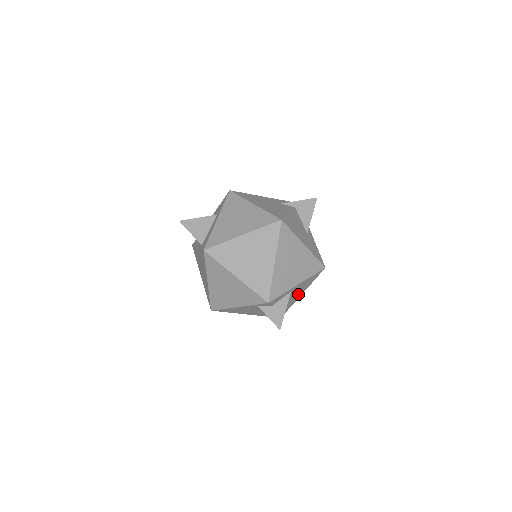
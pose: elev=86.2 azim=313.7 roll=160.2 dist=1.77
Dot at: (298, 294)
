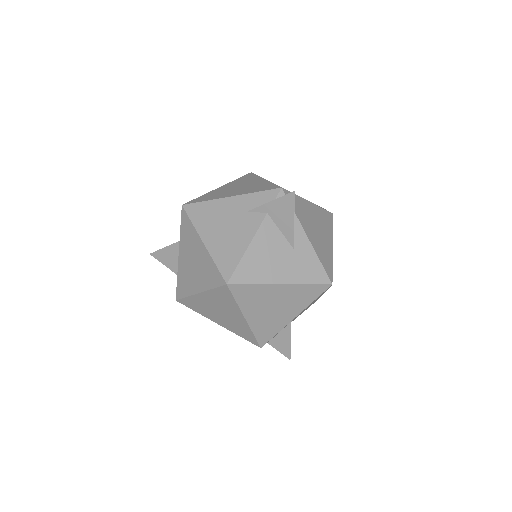
Dot at: occluded
